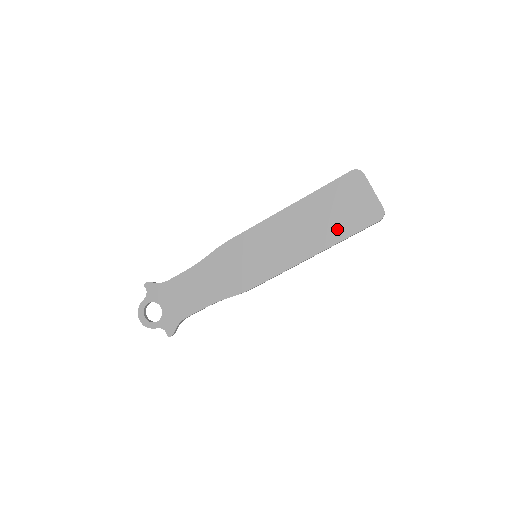
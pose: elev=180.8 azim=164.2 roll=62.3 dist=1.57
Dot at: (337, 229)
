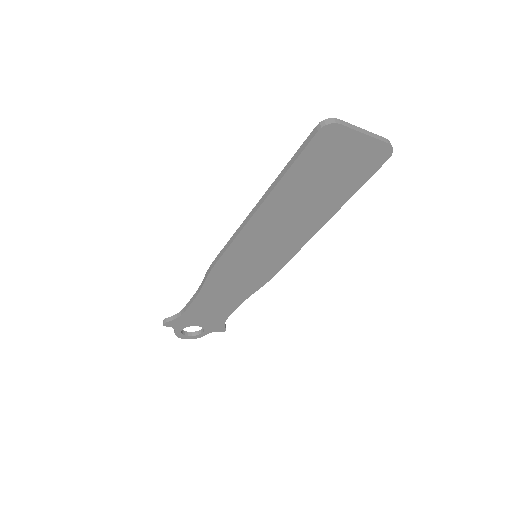
Dot at: (337, 193)
